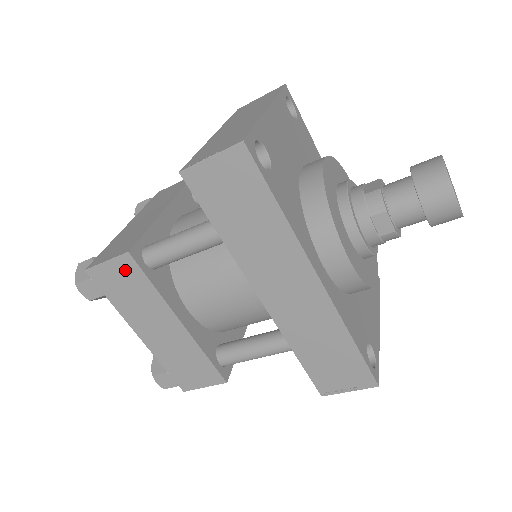
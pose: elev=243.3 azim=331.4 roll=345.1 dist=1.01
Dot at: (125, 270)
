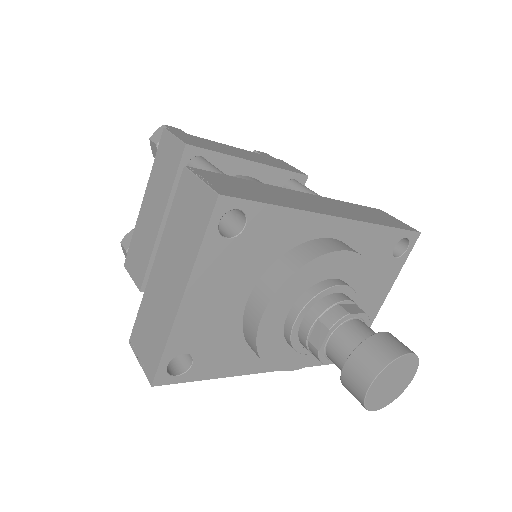
Dot at: occluded
